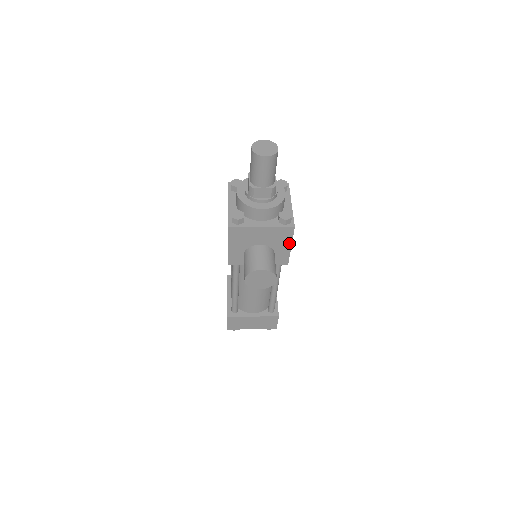
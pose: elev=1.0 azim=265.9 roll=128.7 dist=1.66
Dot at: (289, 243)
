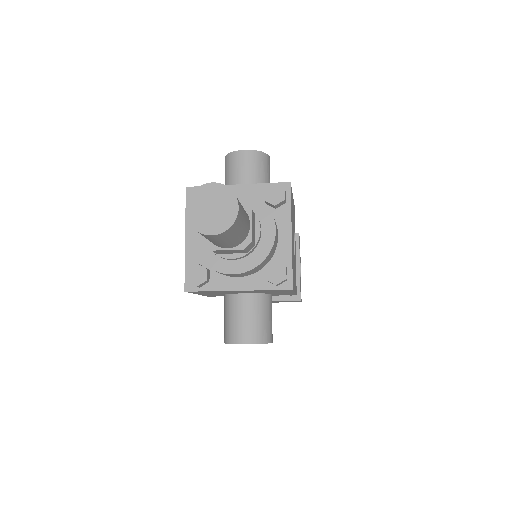
Dot at: (290, 292)
